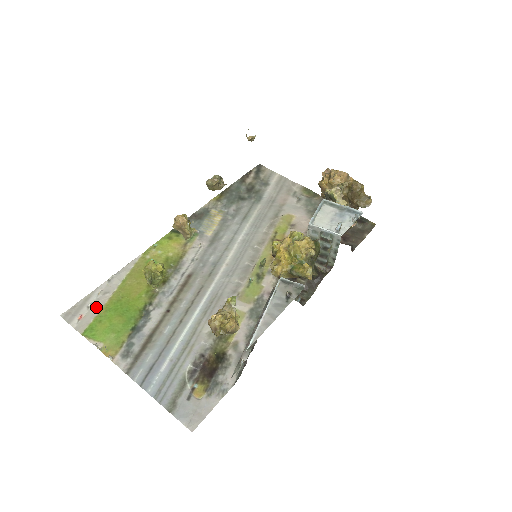
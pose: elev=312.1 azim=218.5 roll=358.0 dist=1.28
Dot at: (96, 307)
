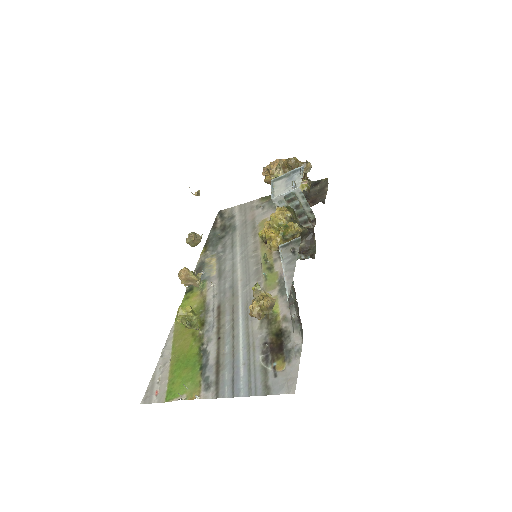
Dot at: (164, 378)
